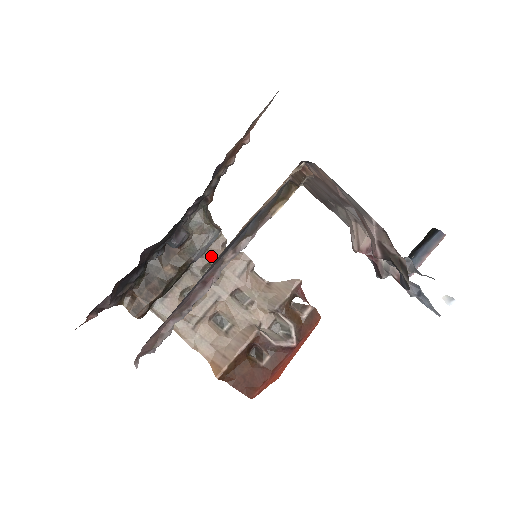
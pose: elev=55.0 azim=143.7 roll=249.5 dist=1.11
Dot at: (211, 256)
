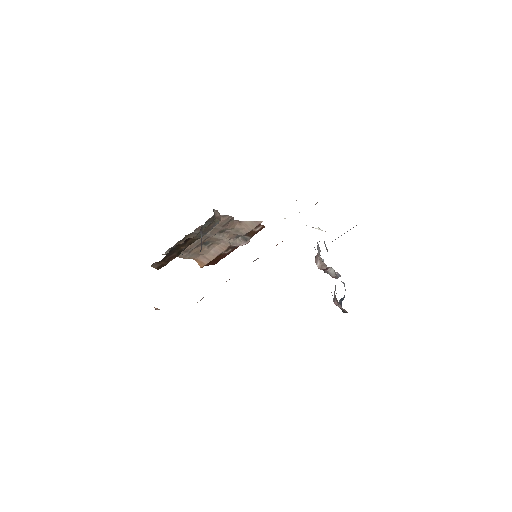
Dot at: occluded
